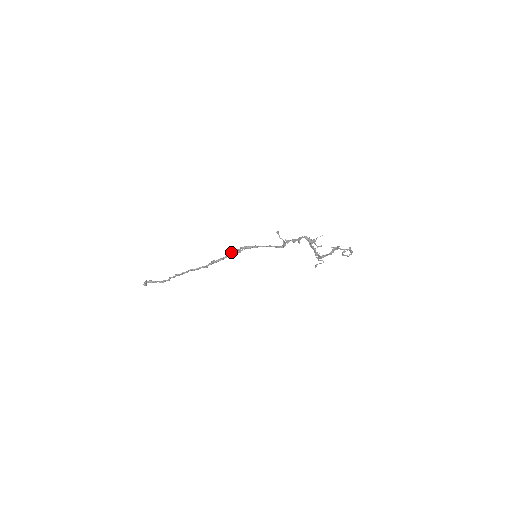
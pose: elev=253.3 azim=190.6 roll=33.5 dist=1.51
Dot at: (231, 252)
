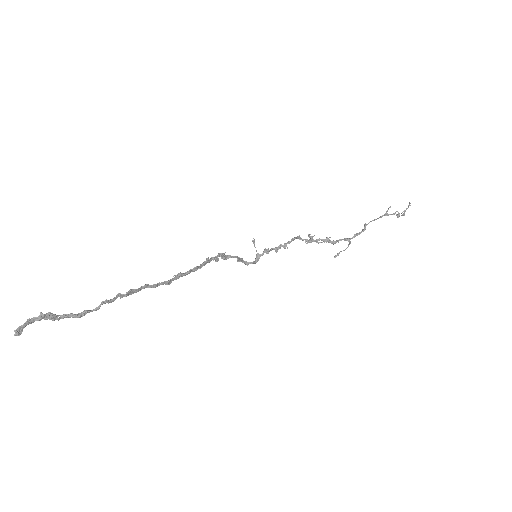
Dot at: (207, 259)
